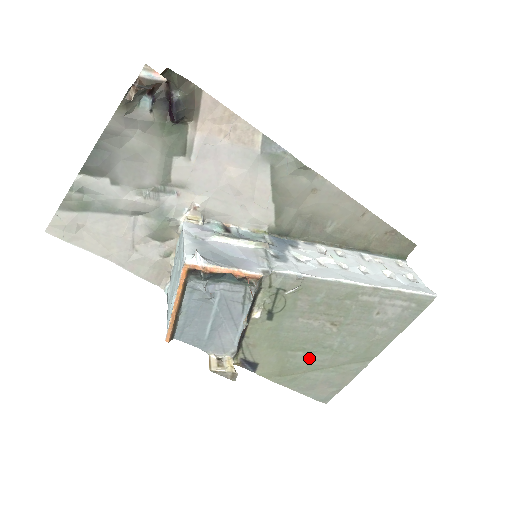
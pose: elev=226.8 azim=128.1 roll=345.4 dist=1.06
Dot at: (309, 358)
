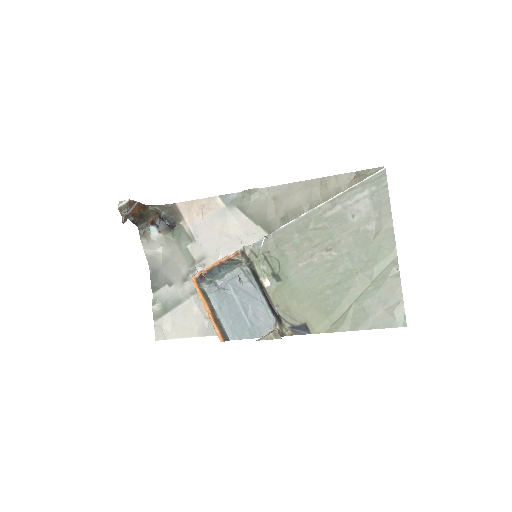
Dot at: (340, 291)
